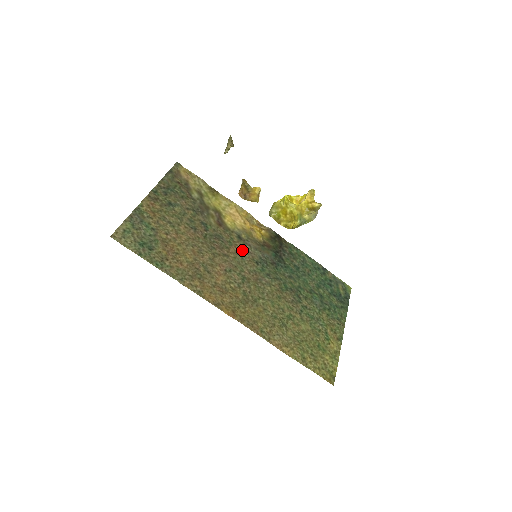
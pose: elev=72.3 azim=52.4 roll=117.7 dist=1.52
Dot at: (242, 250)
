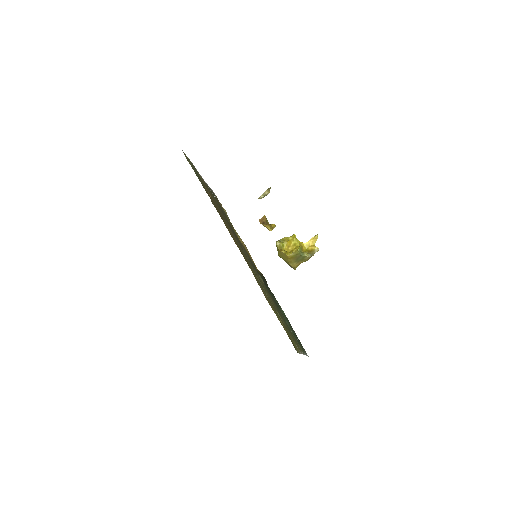
Dot at: (245, 251)
